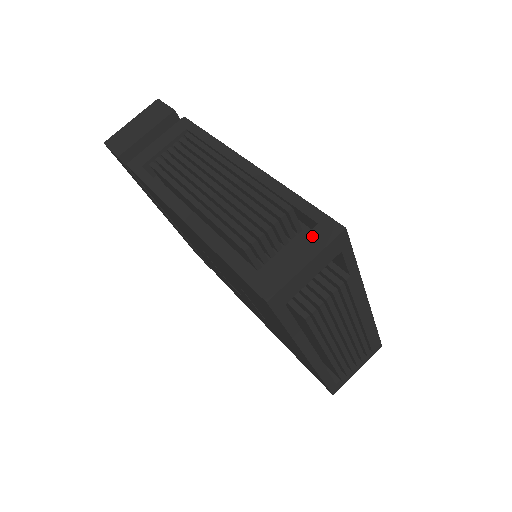
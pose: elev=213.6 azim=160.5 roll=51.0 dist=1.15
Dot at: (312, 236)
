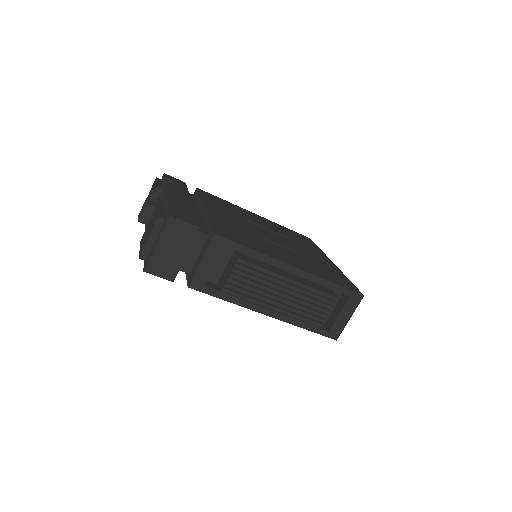
Dot at: (349, 304)
